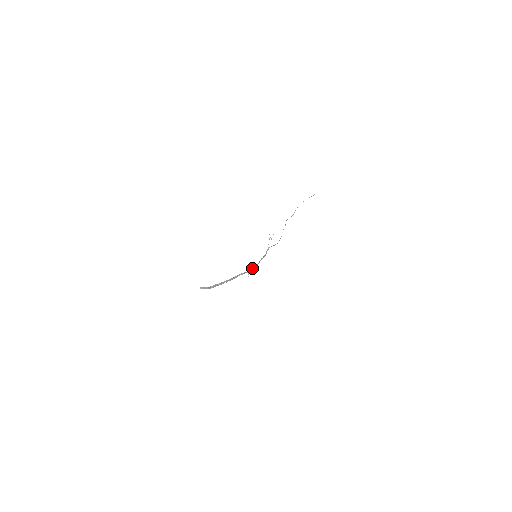
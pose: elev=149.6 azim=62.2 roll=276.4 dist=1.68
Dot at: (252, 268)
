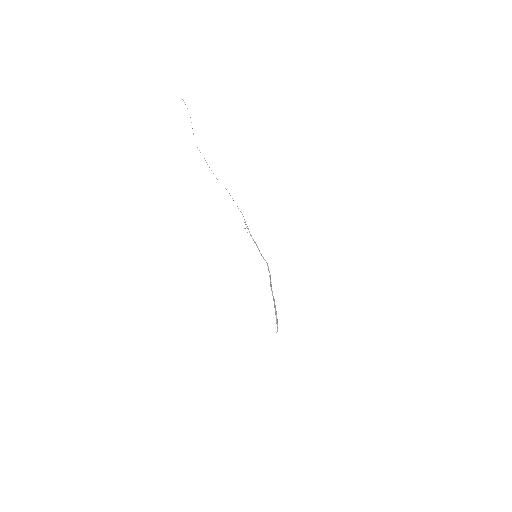
Dot at: (269, 272)
